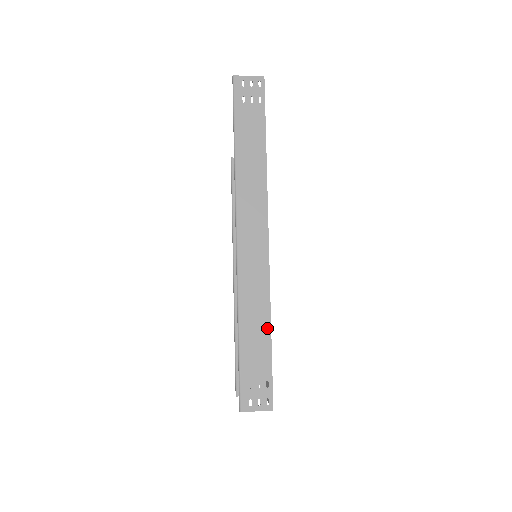
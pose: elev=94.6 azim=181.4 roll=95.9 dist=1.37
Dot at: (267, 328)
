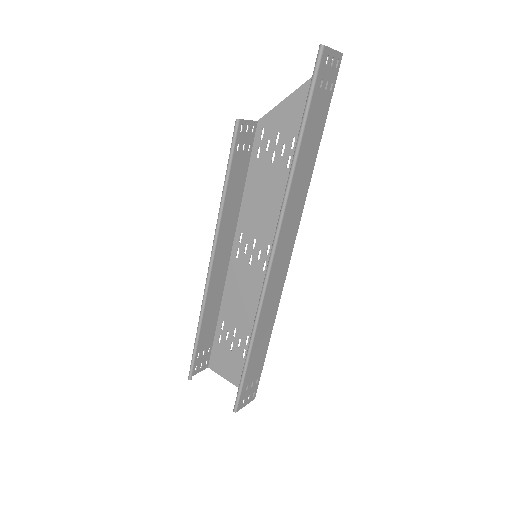
Dot at: (269, 336)
